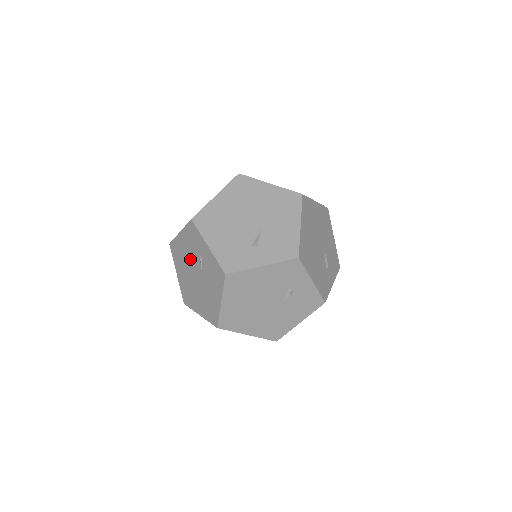
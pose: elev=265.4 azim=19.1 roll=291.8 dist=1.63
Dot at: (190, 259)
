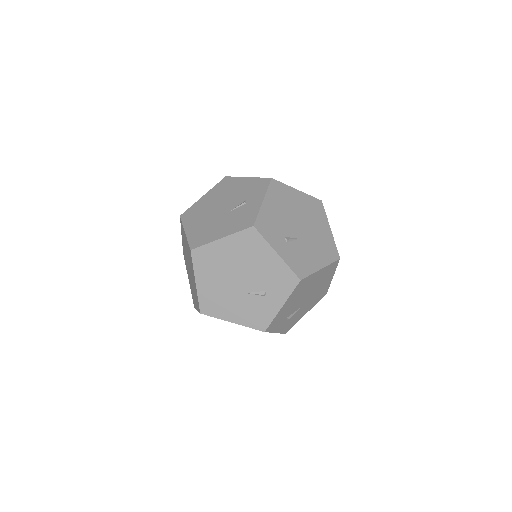
Dot at: occluded
